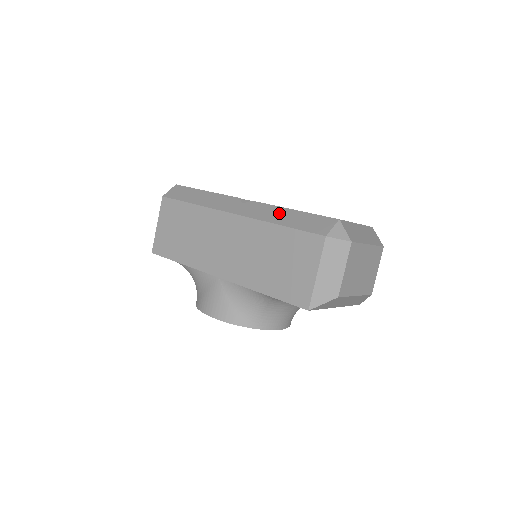
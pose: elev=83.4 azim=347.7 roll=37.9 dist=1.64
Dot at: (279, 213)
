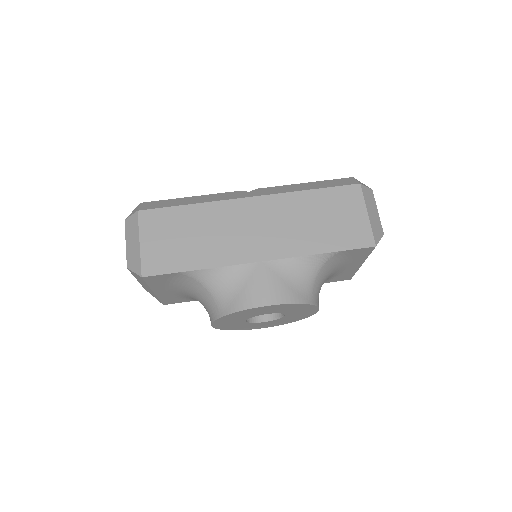
Dot at: (297, 186)
